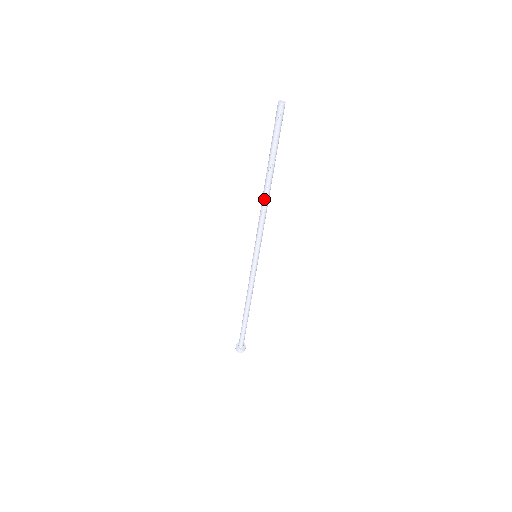
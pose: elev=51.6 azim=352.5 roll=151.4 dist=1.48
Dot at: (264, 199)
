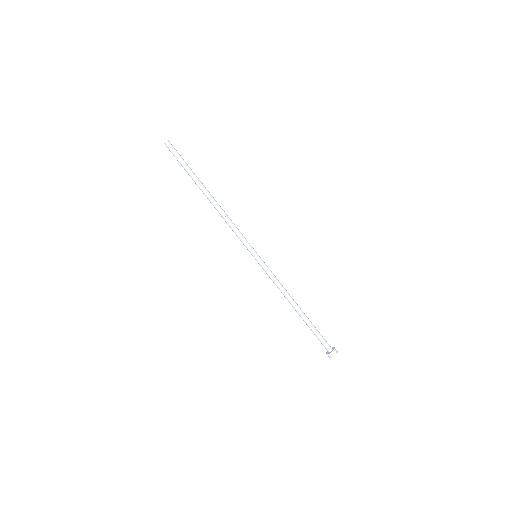
Dot at: (217, 208)
